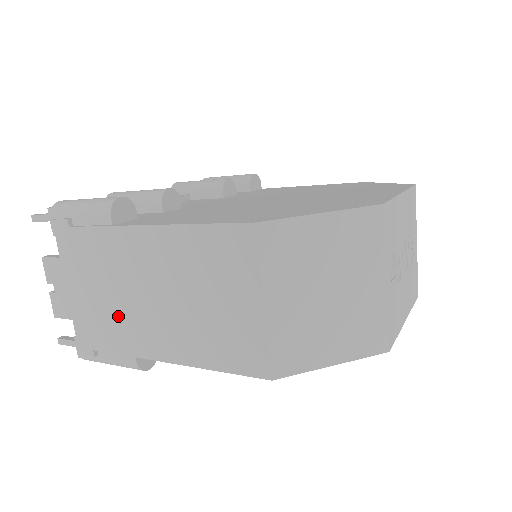
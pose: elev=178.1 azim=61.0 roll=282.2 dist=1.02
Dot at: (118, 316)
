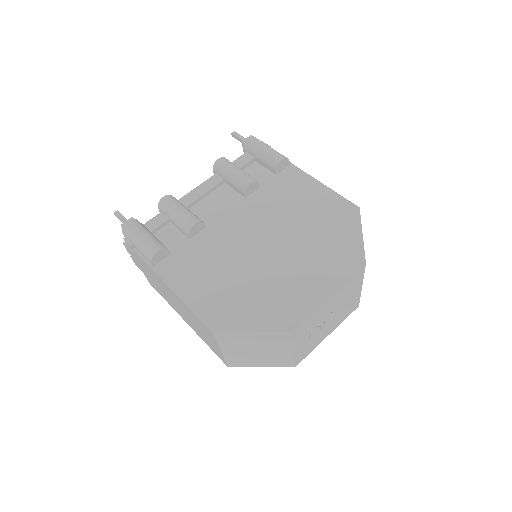
Dot at: (164, 294)
